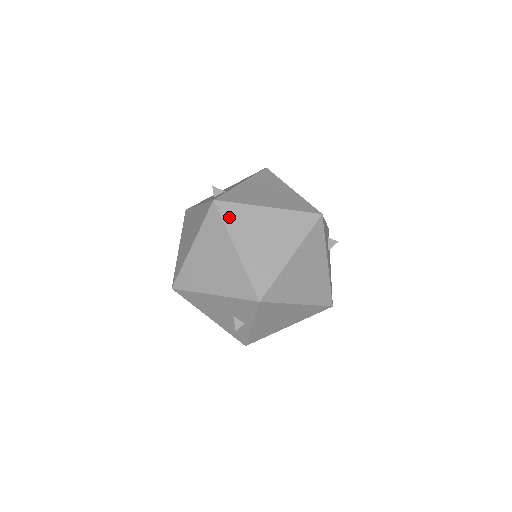
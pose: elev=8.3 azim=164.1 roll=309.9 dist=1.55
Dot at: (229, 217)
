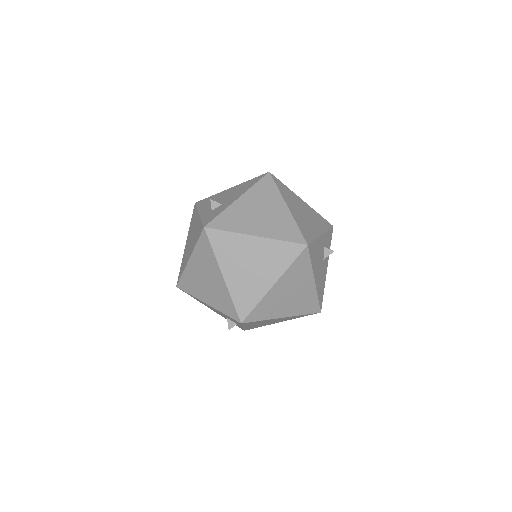
Dot at: (218, 245)
